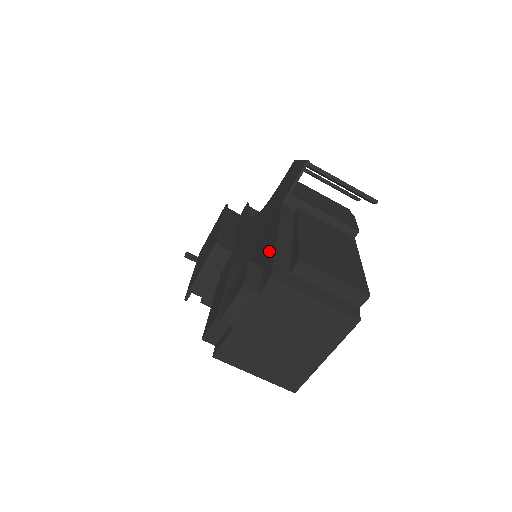
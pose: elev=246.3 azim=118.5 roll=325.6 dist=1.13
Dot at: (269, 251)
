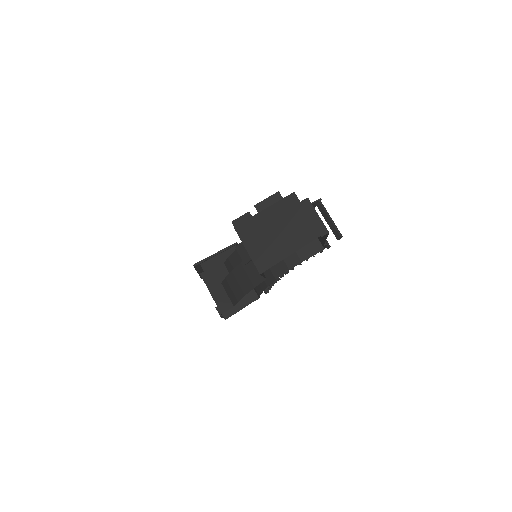
Dot at: occluded
